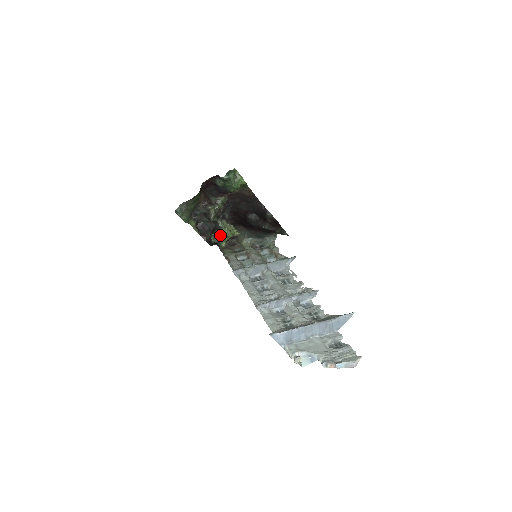
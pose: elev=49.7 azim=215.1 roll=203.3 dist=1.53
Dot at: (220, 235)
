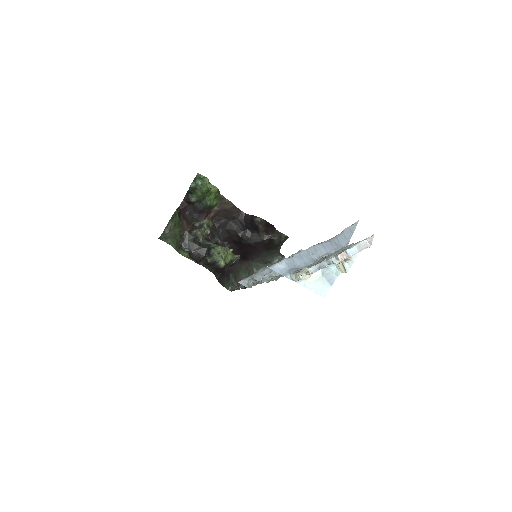
Dot at: (215, 253)
